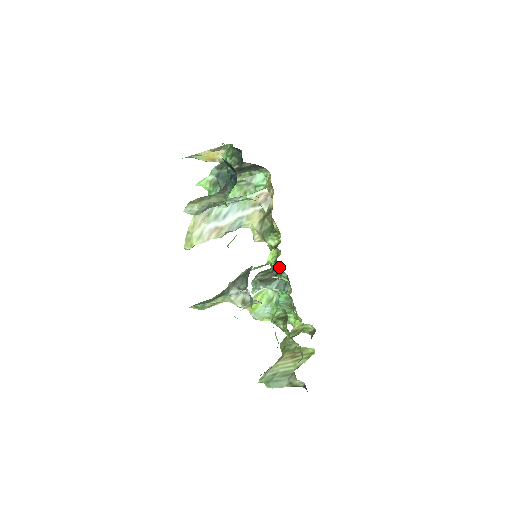
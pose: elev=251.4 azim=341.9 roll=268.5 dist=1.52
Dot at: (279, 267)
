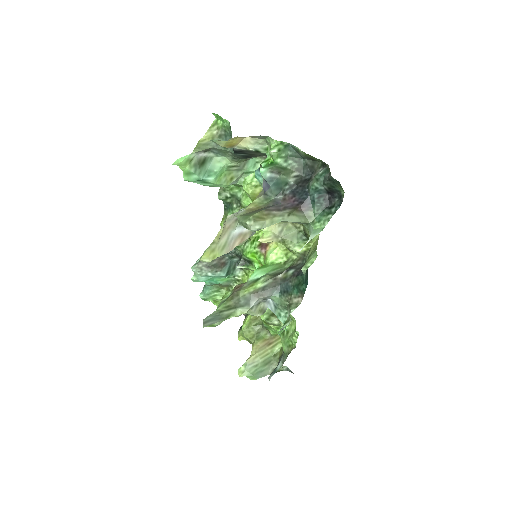
Dot at: (237, 253)
